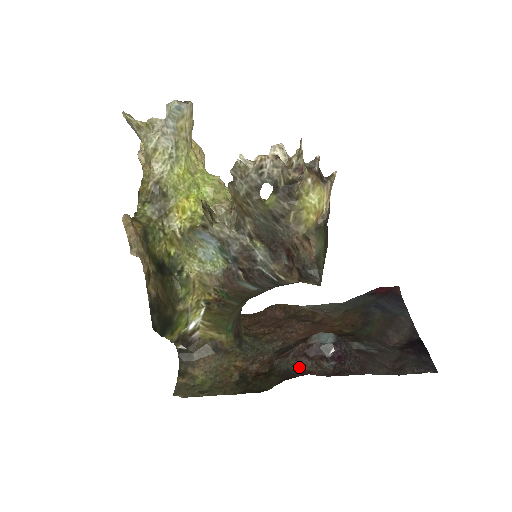
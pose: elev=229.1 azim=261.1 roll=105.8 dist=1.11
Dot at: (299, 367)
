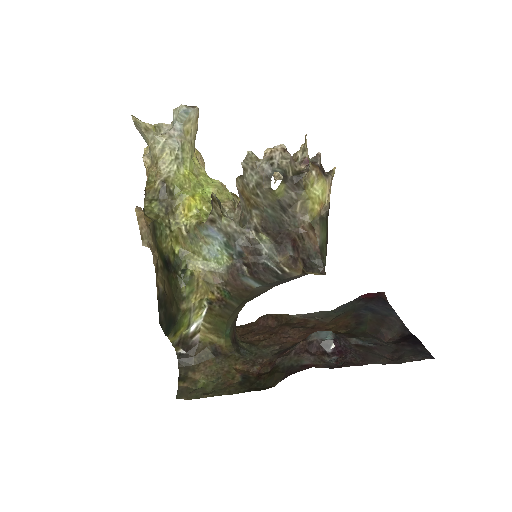
Dot at: (303, 362)
